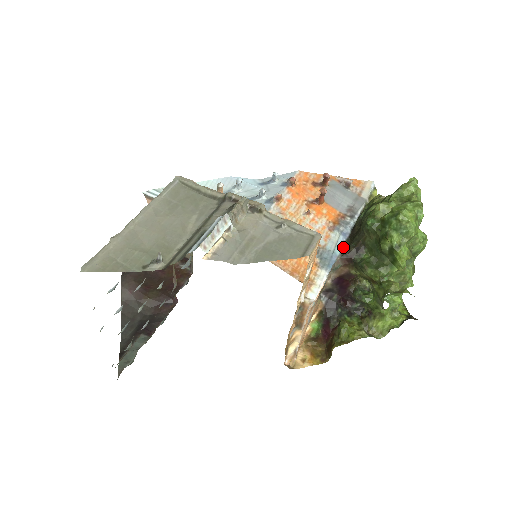
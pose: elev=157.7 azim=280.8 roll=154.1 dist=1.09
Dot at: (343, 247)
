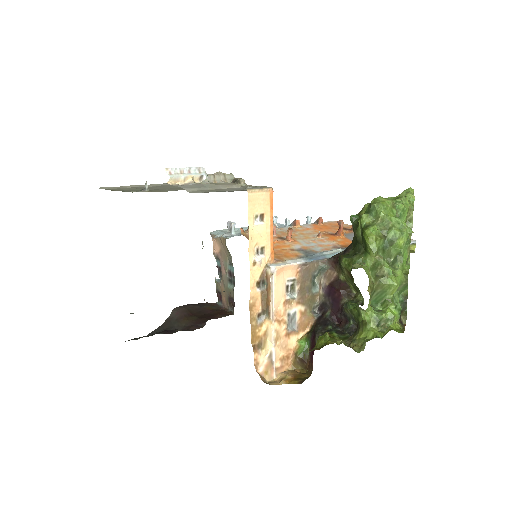
Dot at: occluded
